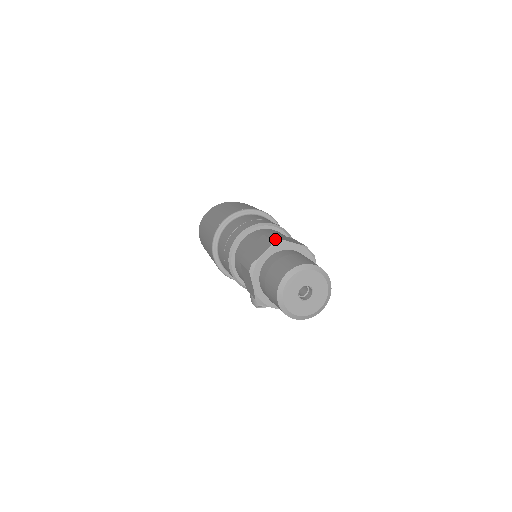
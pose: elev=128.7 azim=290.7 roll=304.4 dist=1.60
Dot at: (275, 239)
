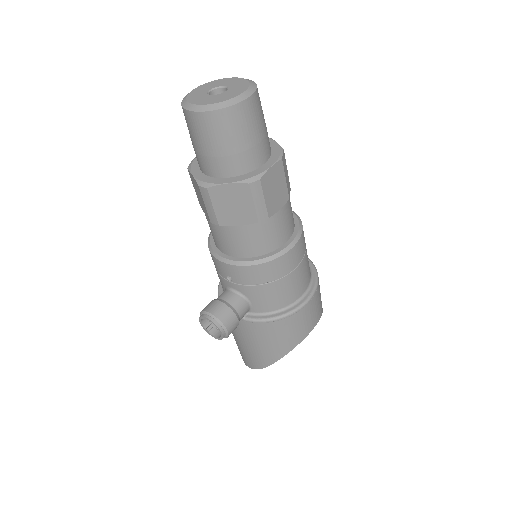
Dot at: occluded
